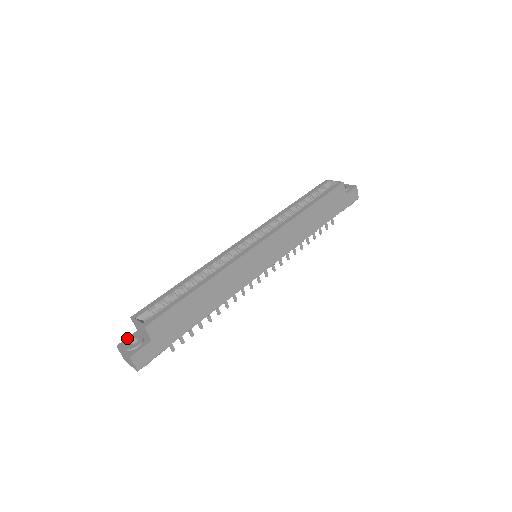
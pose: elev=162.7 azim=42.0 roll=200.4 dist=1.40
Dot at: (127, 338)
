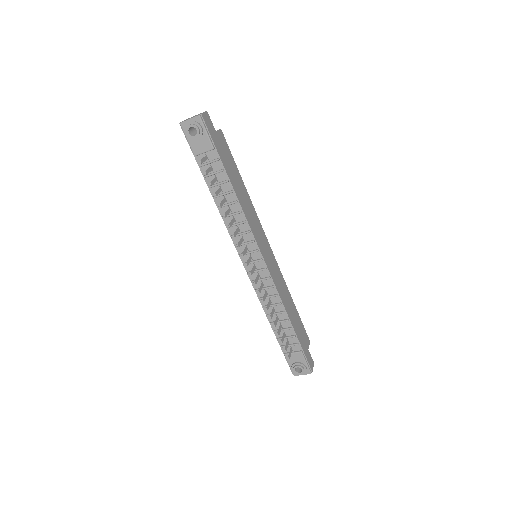
Dot at: occluded
